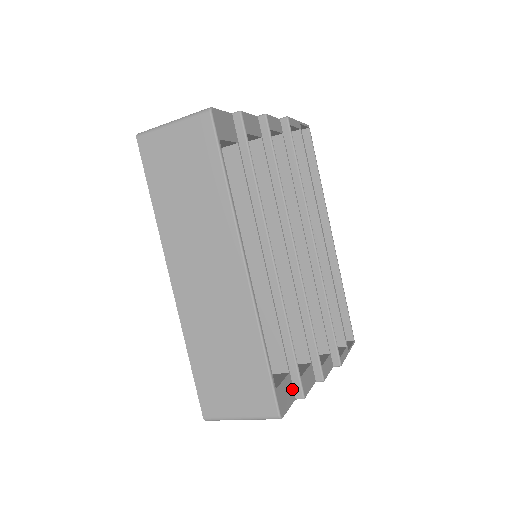
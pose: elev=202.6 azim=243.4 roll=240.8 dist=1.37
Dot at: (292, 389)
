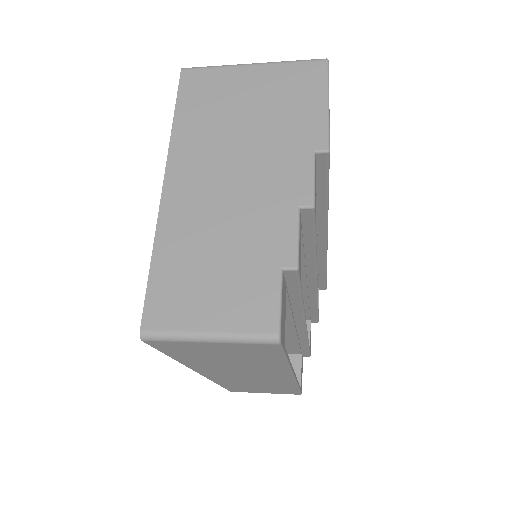
Dot at: (302, 358)
